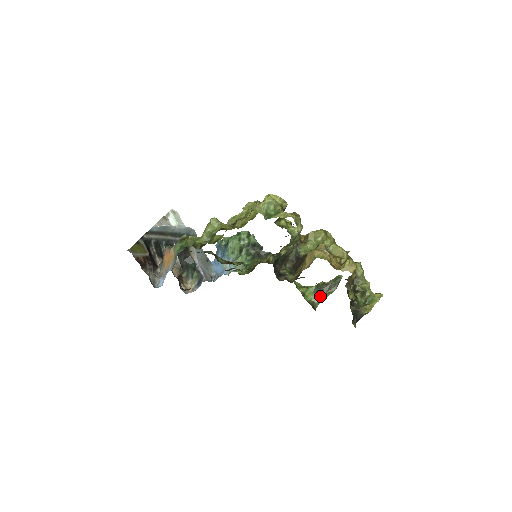
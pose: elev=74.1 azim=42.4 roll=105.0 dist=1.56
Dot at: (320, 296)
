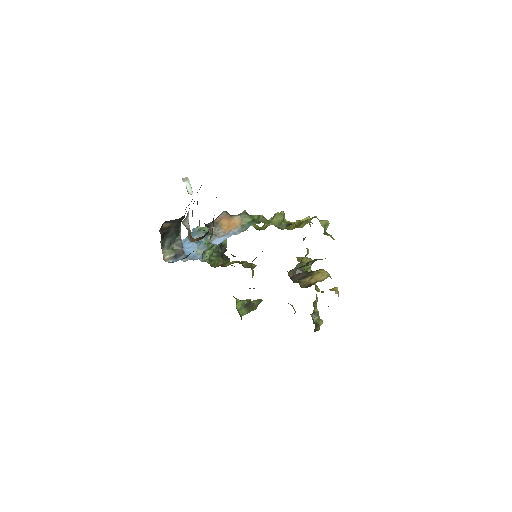
Dot at: (245, 310)
